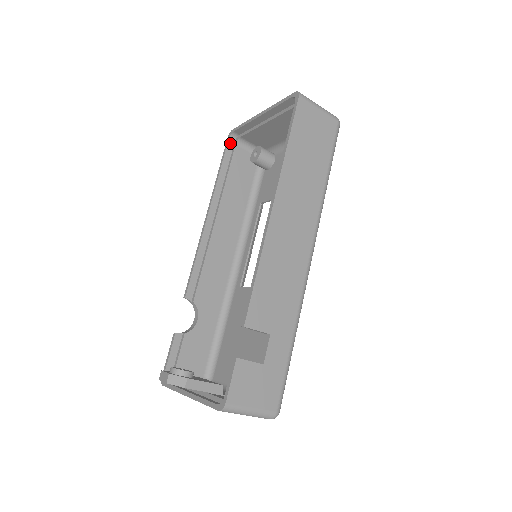
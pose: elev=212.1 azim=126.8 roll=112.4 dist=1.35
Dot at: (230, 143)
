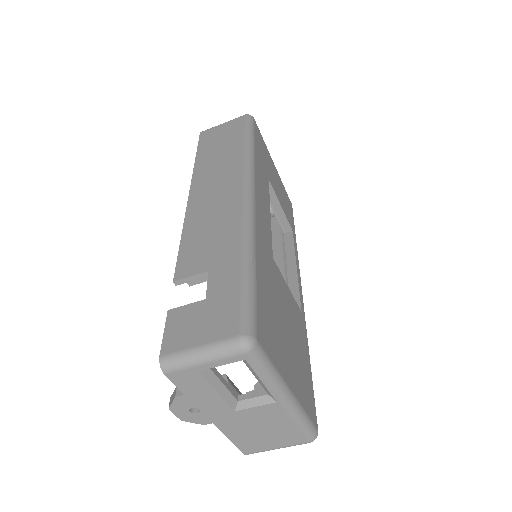
Dot at: occluded
